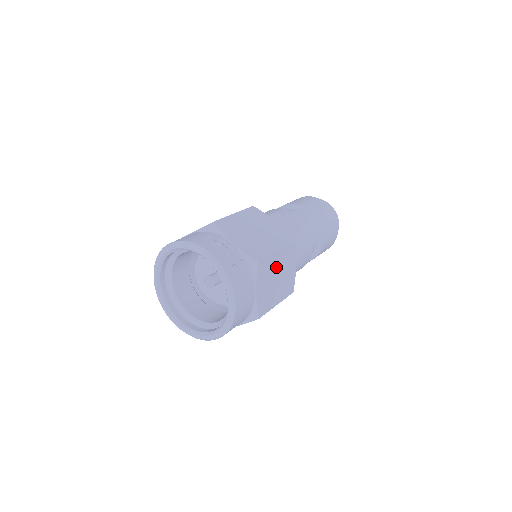
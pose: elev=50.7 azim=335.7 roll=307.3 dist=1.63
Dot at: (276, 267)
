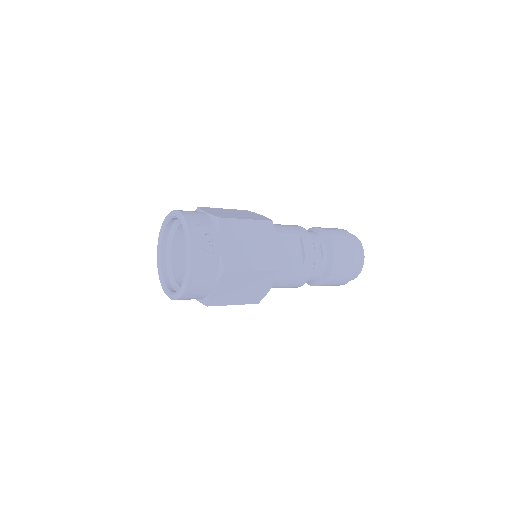
Dot at: (245, 281)
